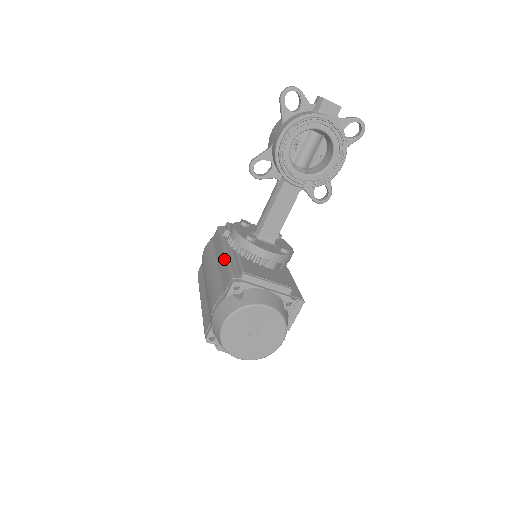
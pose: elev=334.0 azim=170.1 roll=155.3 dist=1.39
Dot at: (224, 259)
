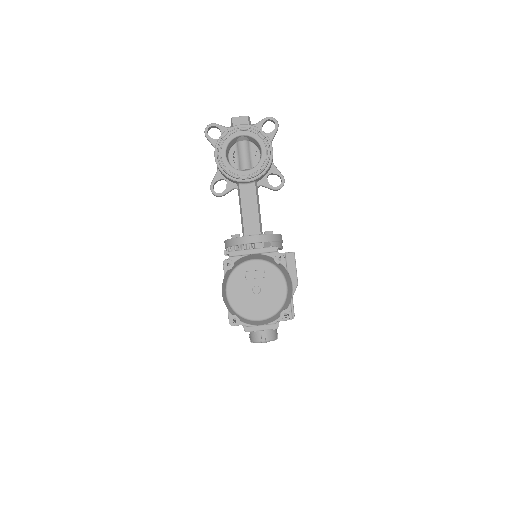
Dot at: occluded
